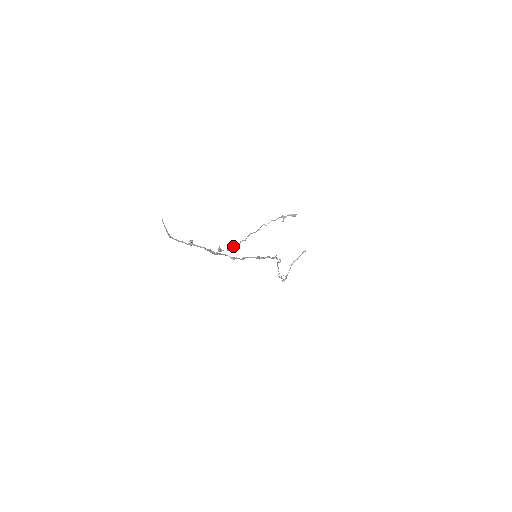
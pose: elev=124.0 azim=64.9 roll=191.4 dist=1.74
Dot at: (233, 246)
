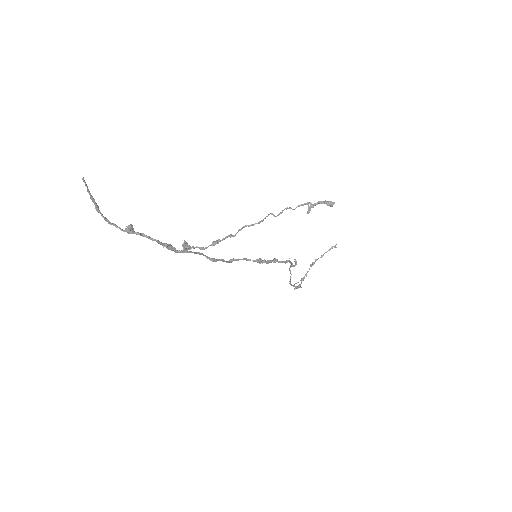
Dot at: (212, 242)
